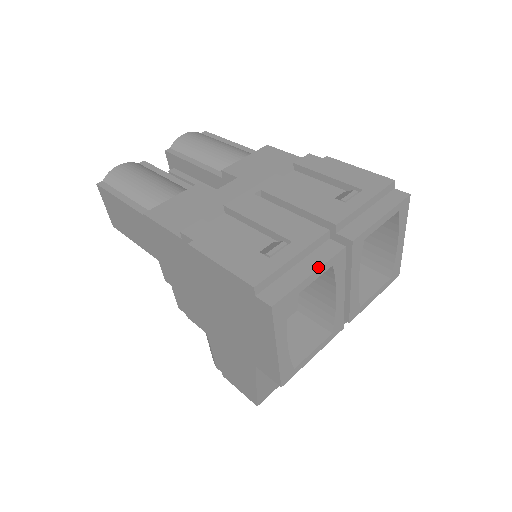
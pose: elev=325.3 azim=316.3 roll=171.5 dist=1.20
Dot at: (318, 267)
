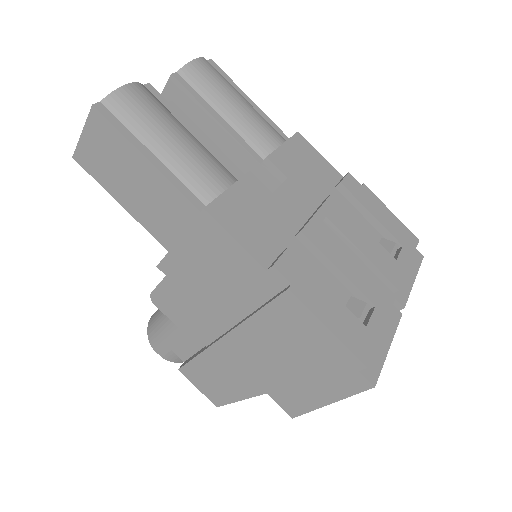
Dot at: (392, 338)
